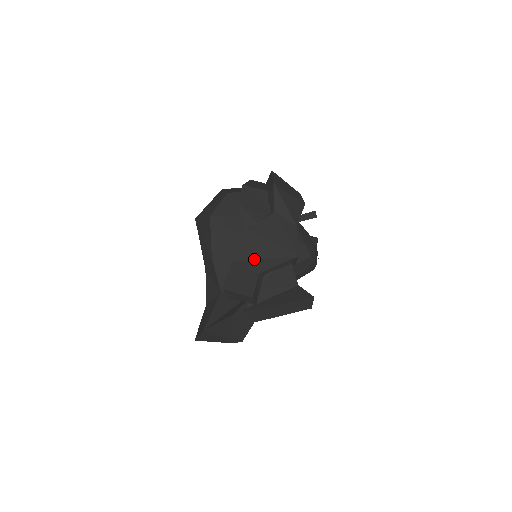
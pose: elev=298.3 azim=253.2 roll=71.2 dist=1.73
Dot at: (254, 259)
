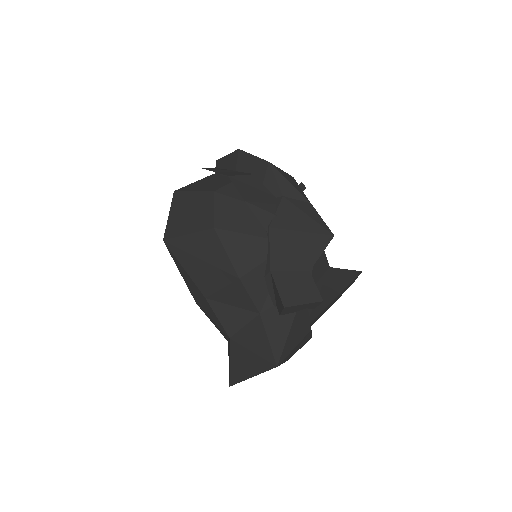
Dot at: (292, 258)
